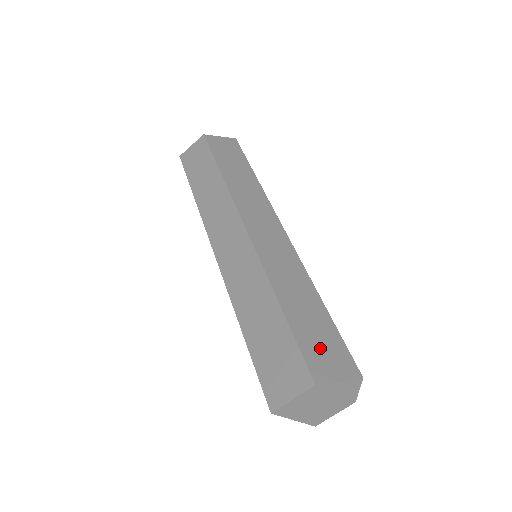
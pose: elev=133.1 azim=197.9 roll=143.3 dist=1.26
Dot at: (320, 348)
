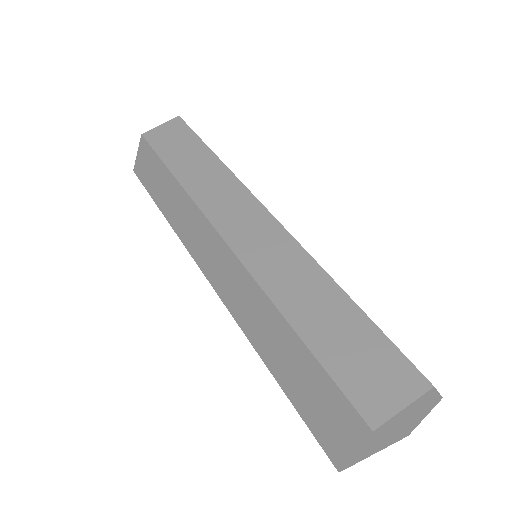
Dot at: (363, 370)
